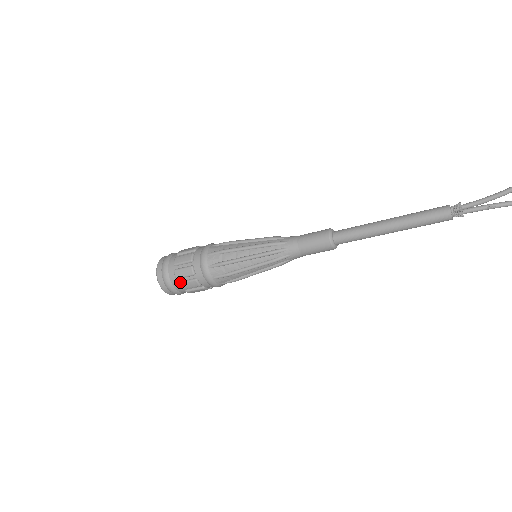
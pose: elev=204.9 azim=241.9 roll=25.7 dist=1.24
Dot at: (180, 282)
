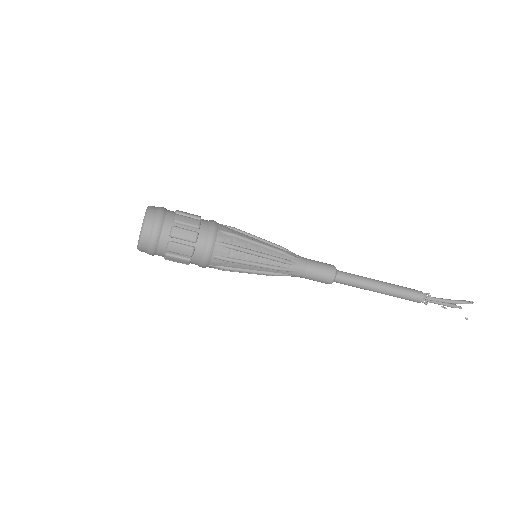
Dot at: (169, 255)
